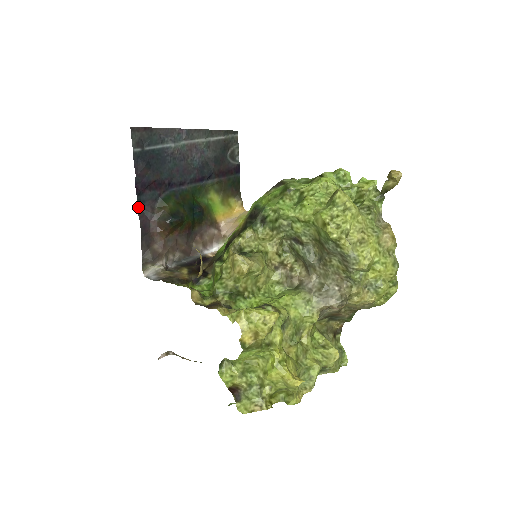
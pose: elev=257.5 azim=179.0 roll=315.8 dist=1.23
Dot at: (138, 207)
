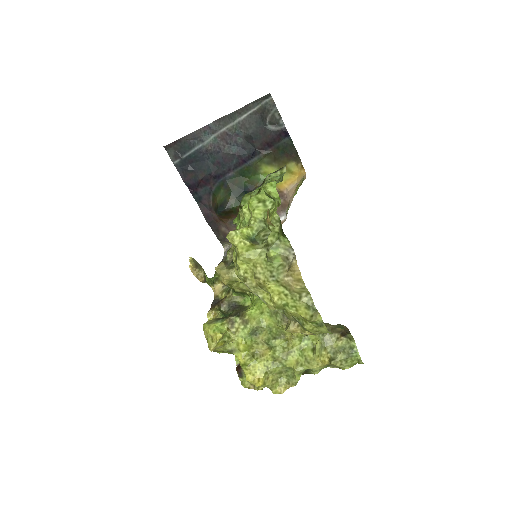
Dot at: (198, 203)
